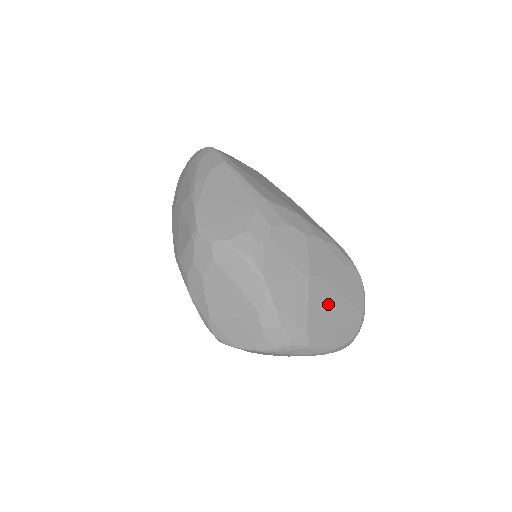
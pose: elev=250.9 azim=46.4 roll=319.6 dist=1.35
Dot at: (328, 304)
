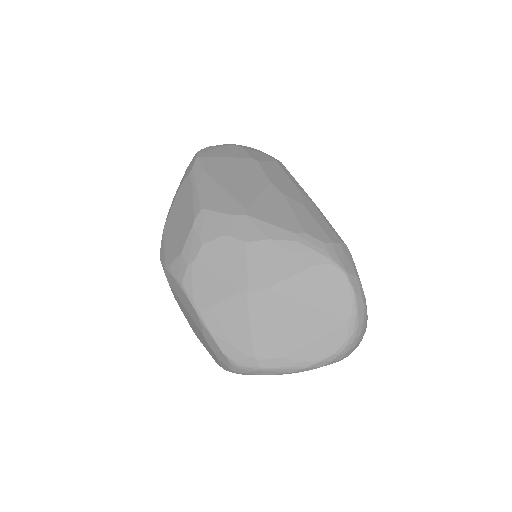
Dot at: (283, 318)
